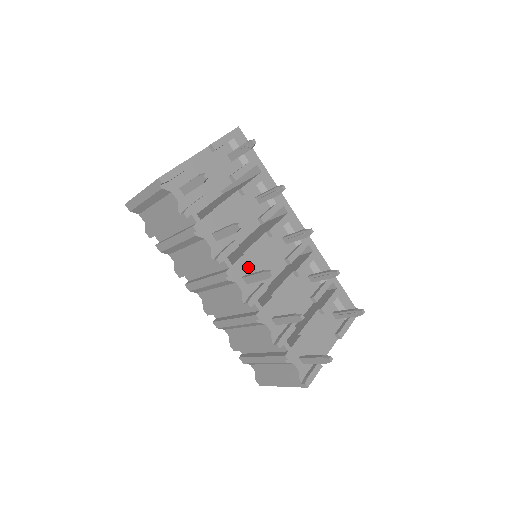
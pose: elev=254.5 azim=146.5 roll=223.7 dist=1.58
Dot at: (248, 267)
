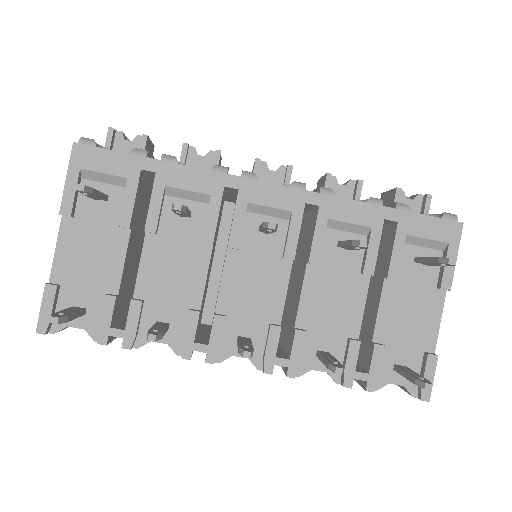
Dot at: (235, 320)
